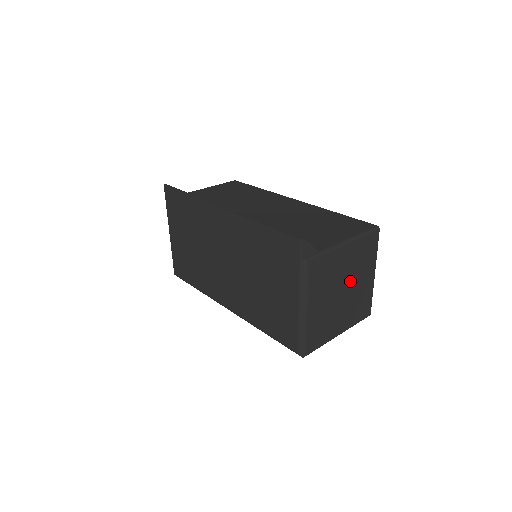
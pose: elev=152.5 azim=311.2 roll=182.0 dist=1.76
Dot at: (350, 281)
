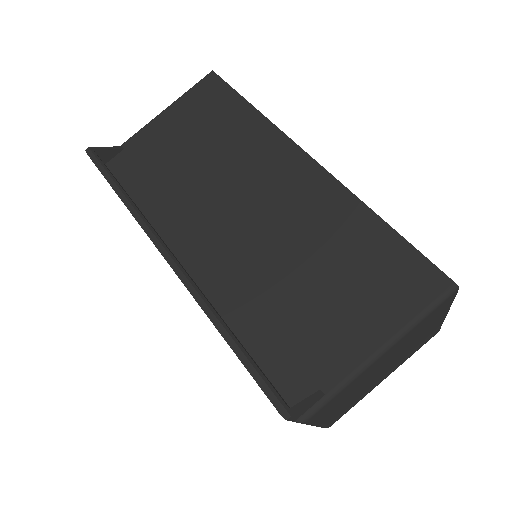
Dot at: (396, 356)
